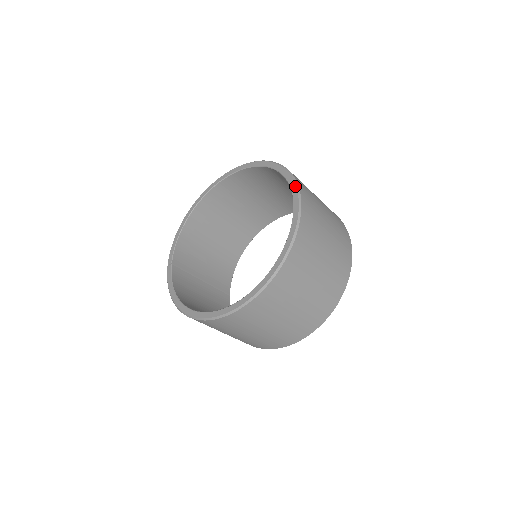
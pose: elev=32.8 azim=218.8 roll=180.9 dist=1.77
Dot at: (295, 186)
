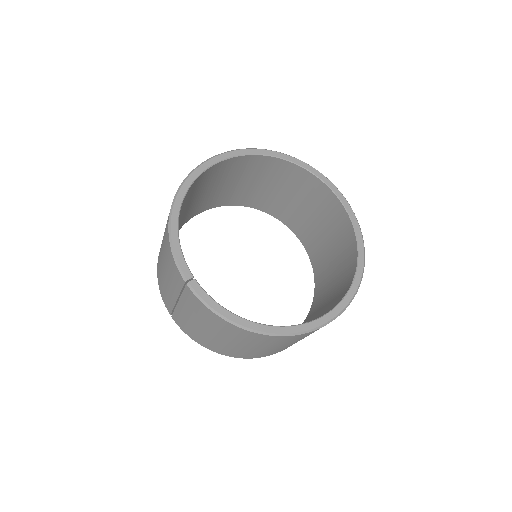
Dot at: (331, 183)
